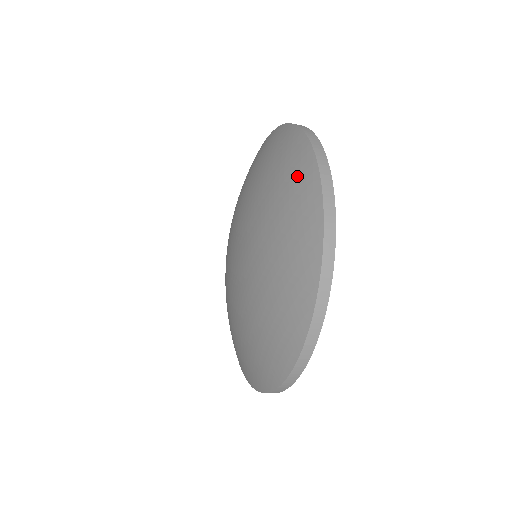
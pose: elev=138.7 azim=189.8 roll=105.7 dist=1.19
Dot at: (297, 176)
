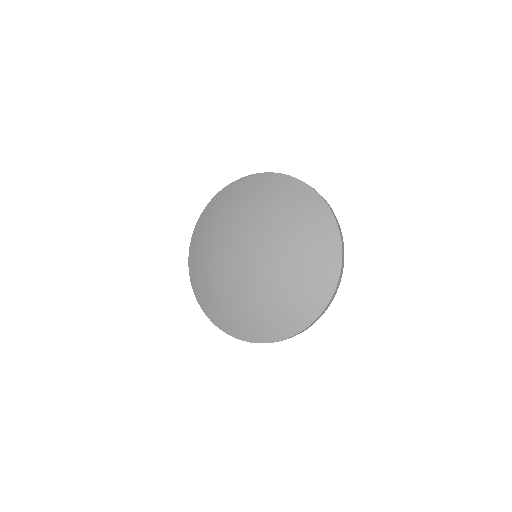
Dot at: (265, 183)
